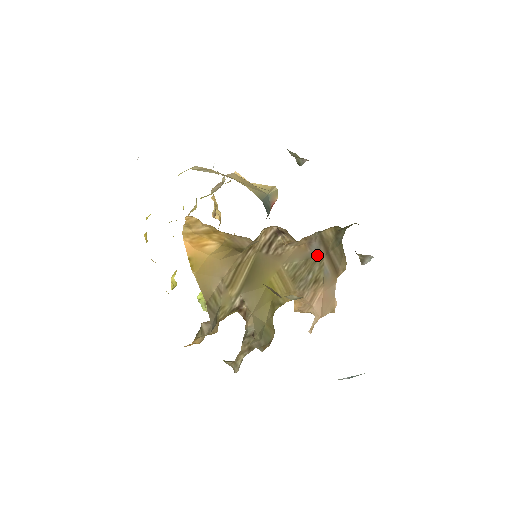
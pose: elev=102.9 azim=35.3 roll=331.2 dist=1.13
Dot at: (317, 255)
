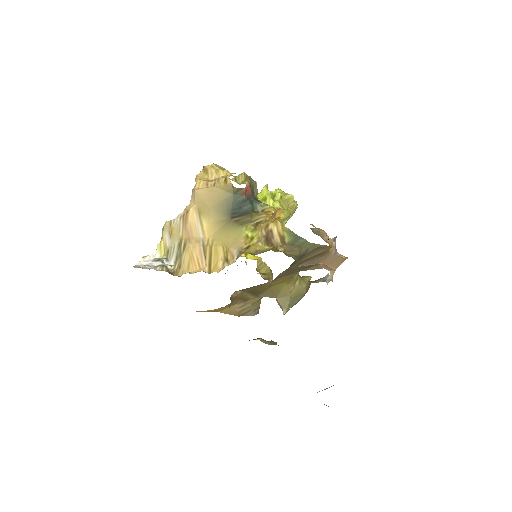
Dot at: occluded
